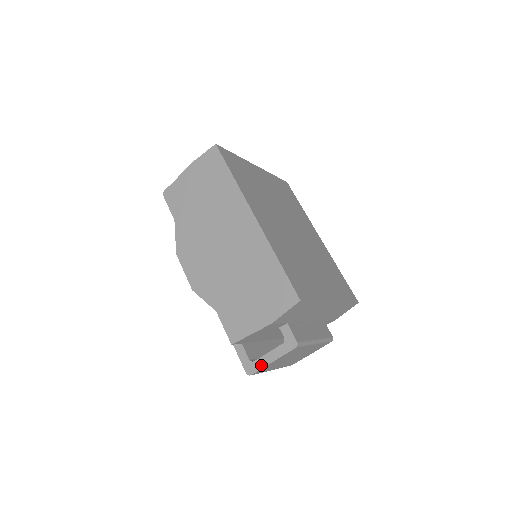
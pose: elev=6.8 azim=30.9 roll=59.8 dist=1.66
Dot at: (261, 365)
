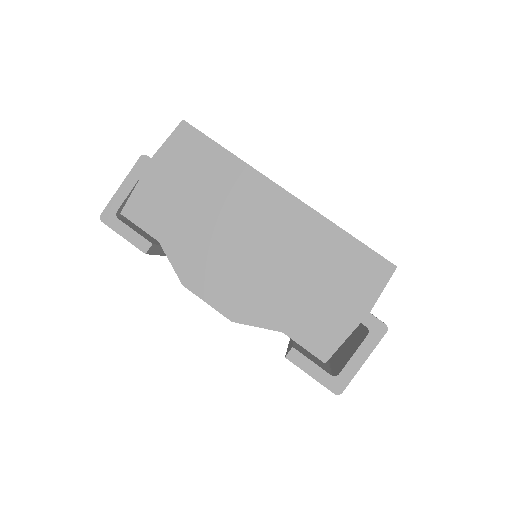
Dot at: (351, 374)
